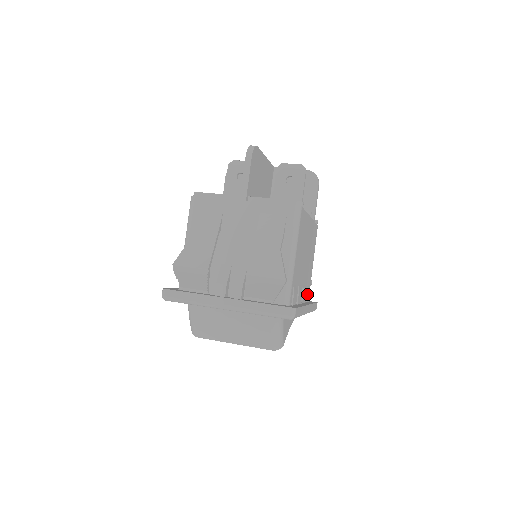
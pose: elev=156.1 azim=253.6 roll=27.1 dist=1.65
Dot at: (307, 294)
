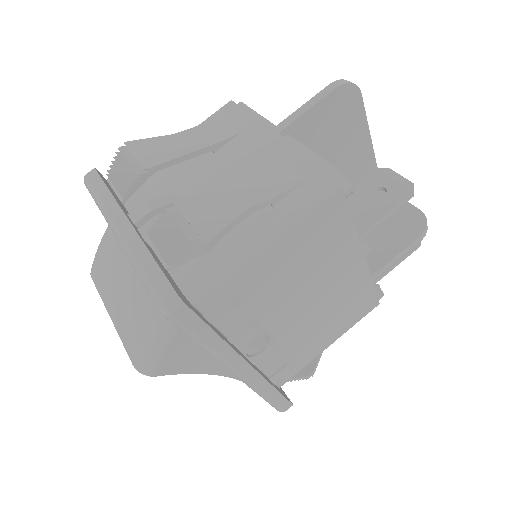
Dot at: (280, 369)
